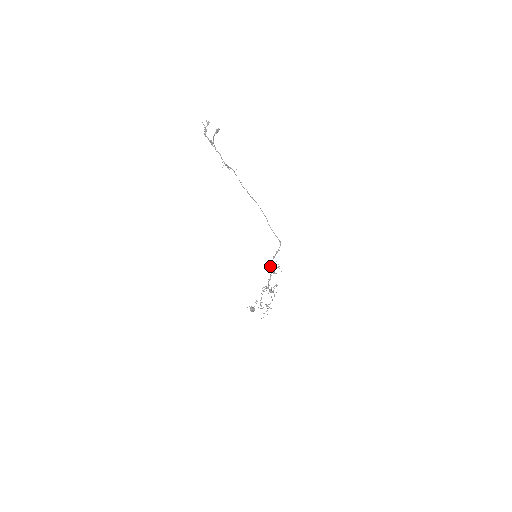
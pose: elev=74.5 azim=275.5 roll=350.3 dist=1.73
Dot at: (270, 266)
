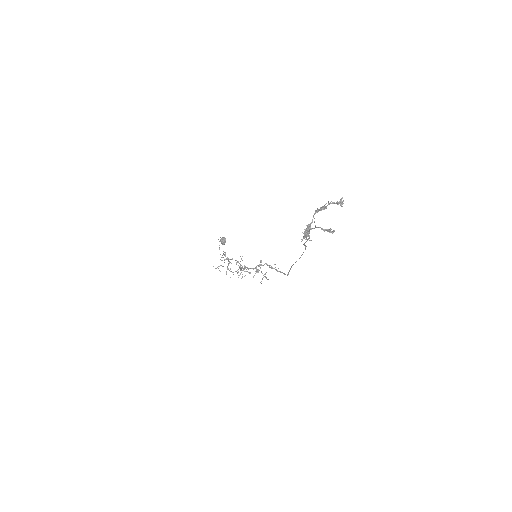
Dot at: (261, 265)
